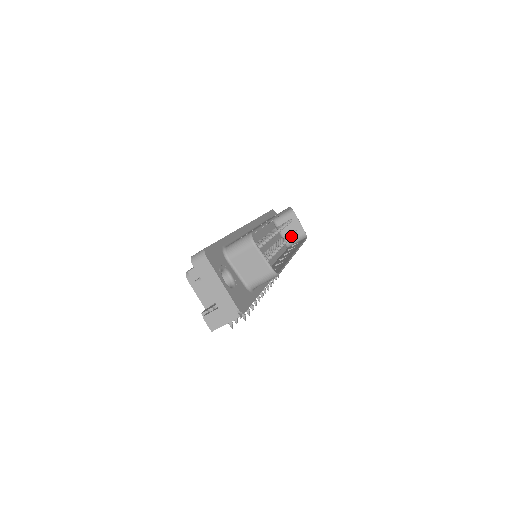
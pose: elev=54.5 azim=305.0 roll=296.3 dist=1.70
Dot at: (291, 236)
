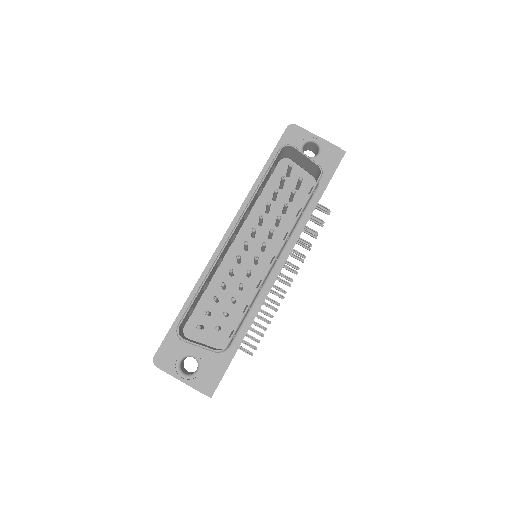
Dot at: (285, 207)
